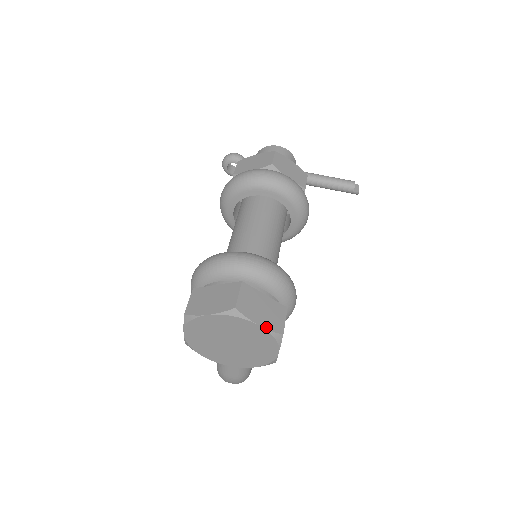
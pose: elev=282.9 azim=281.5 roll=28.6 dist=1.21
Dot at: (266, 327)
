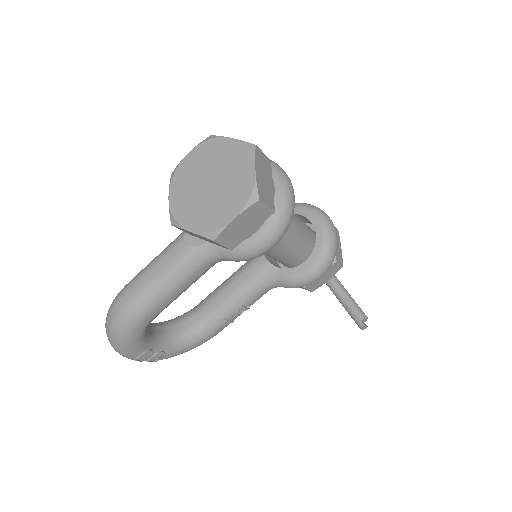
Dot at: (257, 178)
